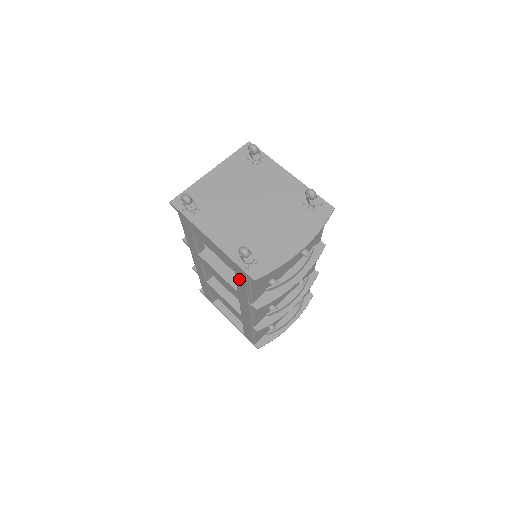
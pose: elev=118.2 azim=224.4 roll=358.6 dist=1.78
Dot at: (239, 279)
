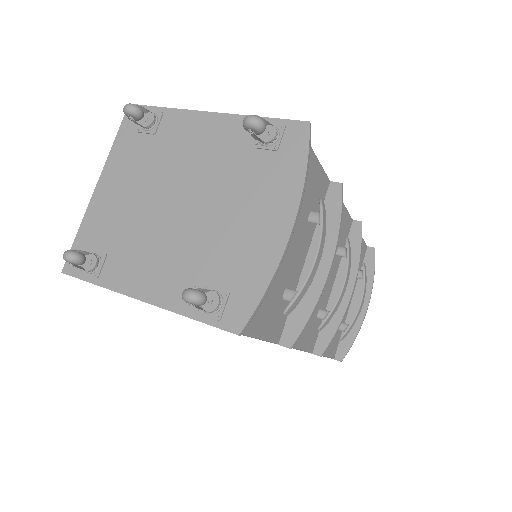
Dot at: occluded
